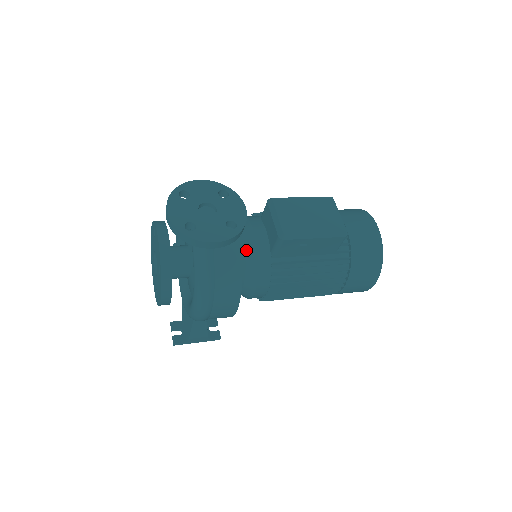
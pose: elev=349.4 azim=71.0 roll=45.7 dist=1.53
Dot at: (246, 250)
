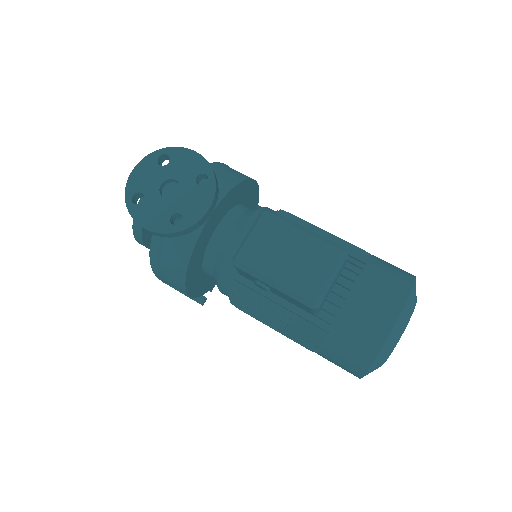
Dot at: (221, 247)
